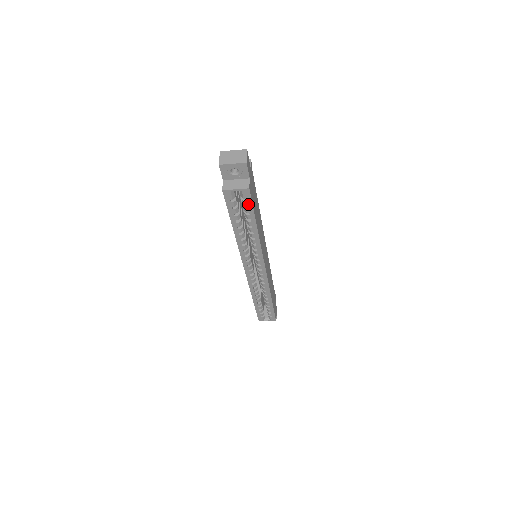
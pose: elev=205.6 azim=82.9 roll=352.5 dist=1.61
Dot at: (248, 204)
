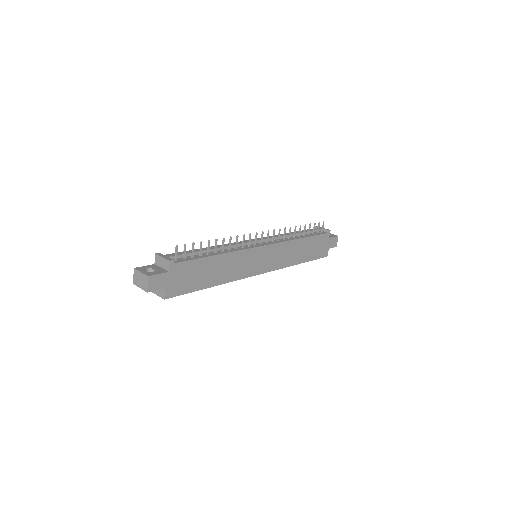
Dot at: (180, 293)
